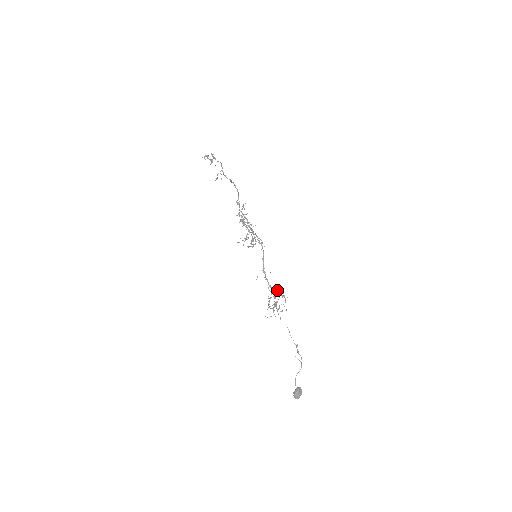
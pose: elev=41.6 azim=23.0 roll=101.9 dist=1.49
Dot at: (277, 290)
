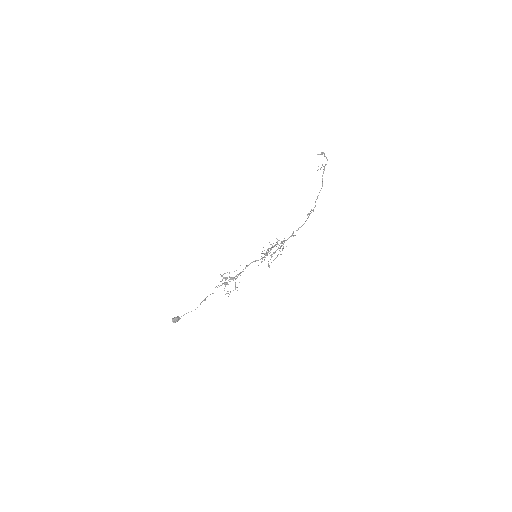
Dot at: occluded
